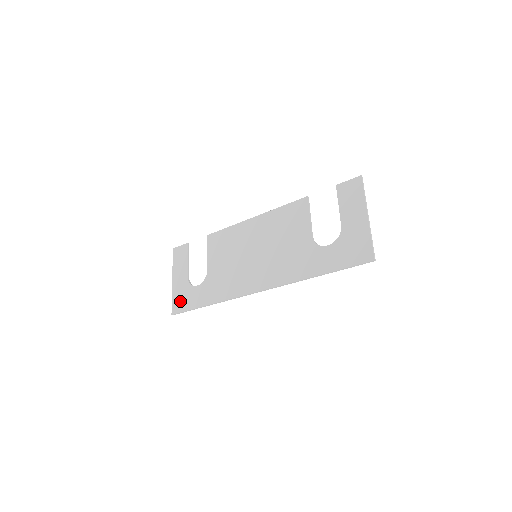
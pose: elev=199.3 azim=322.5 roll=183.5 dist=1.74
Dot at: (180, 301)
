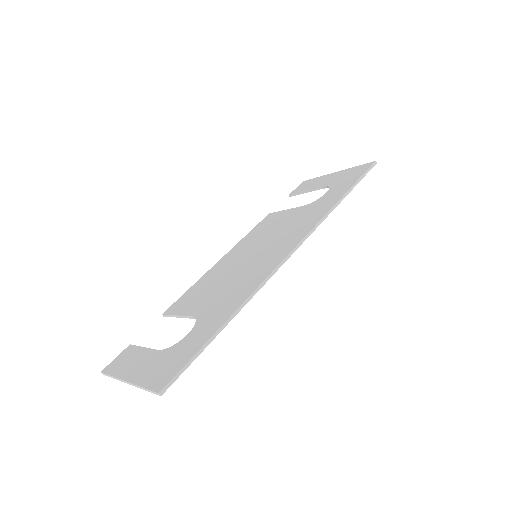
Dot at: (165, 369)
